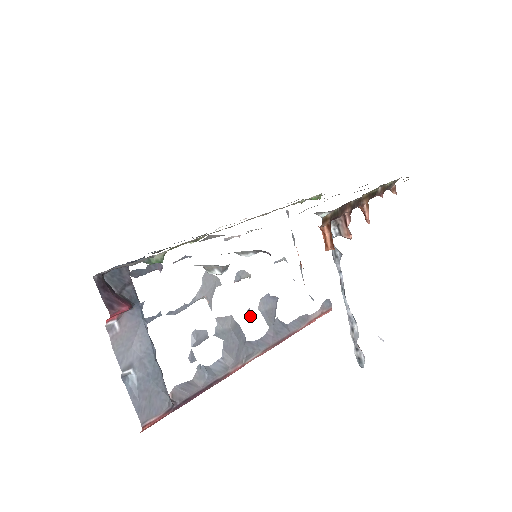
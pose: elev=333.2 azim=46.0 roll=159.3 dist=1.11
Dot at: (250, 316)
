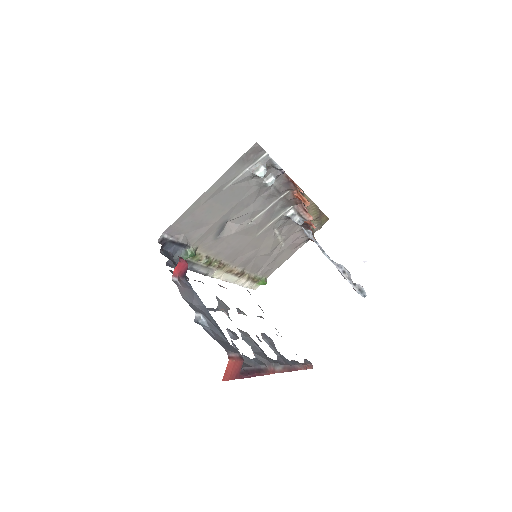
Dot at: (260, 340)
